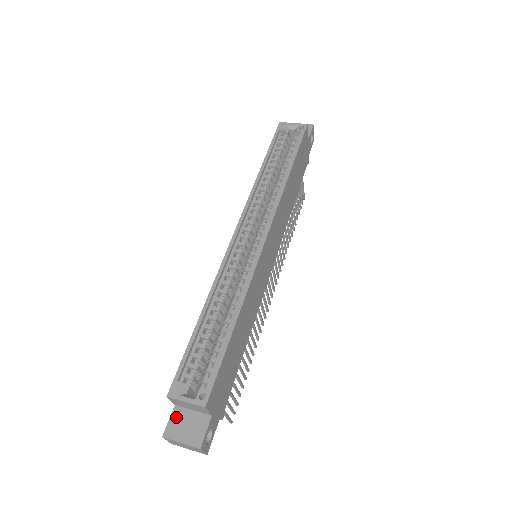
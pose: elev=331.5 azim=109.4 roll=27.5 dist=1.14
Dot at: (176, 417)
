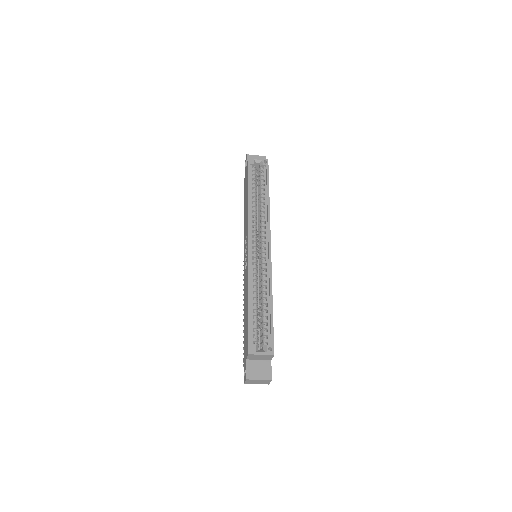
Dot at: (250, 366)
